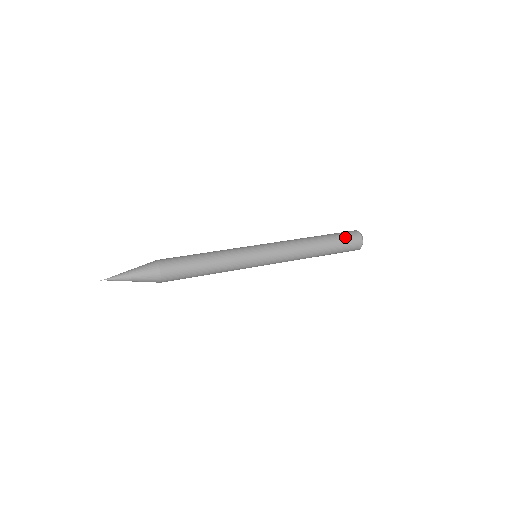
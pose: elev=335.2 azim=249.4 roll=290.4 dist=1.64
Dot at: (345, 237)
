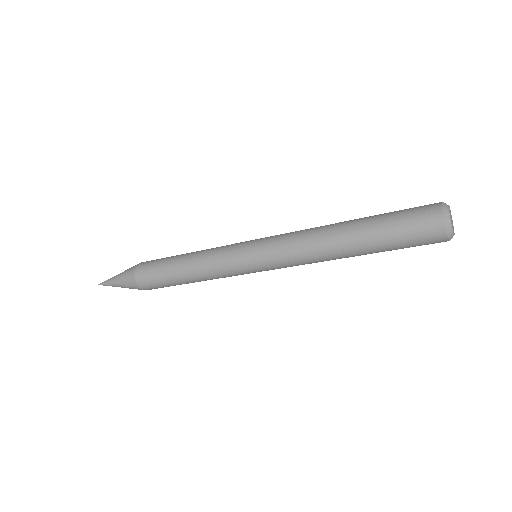
Dot at: (404, 218)
